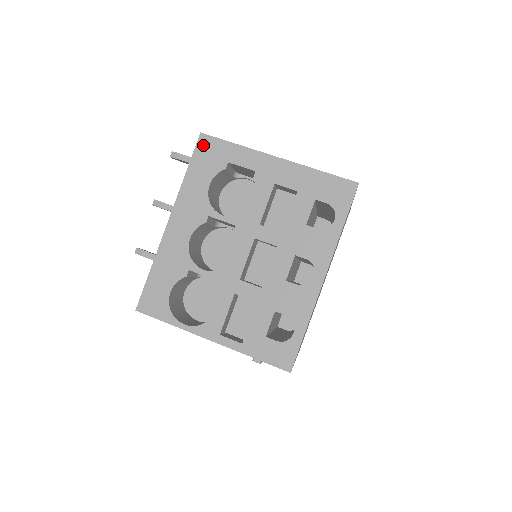
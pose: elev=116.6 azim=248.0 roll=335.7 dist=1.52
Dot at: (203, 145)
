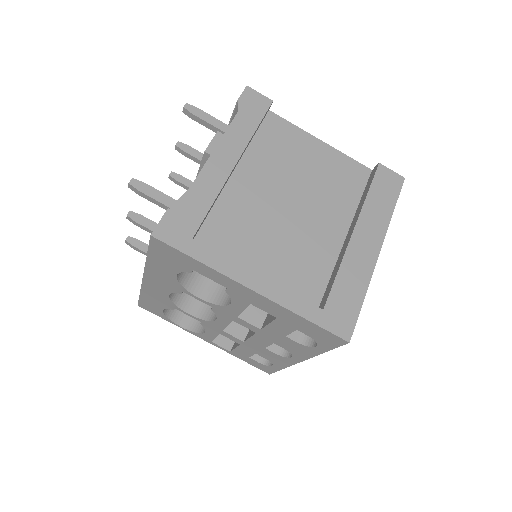
Dot at: (158, 246)
